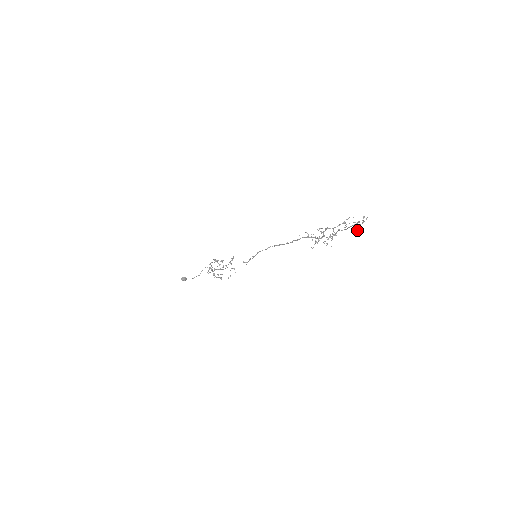
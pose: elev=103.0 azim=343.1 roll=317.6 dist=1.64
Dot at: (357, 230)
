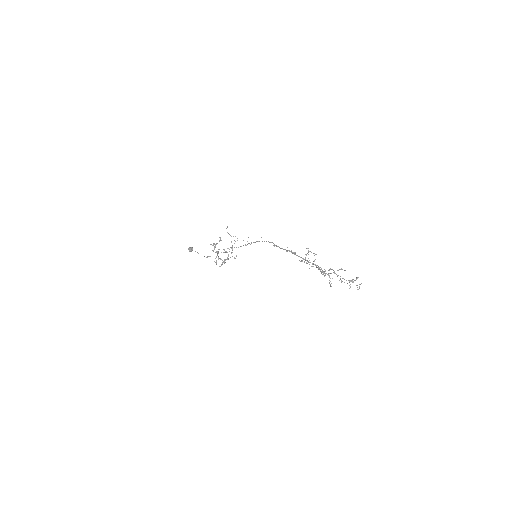
Dot at: (352, 280)
